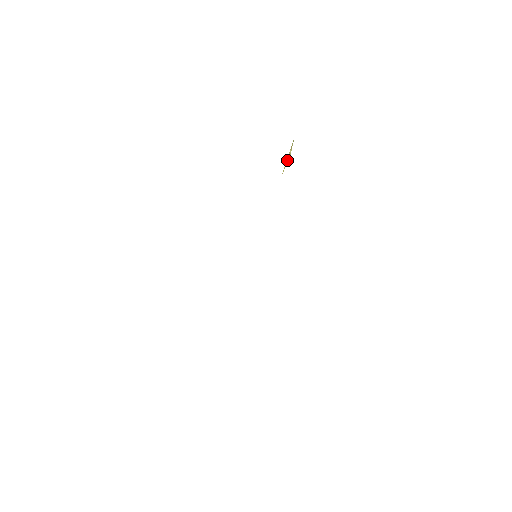
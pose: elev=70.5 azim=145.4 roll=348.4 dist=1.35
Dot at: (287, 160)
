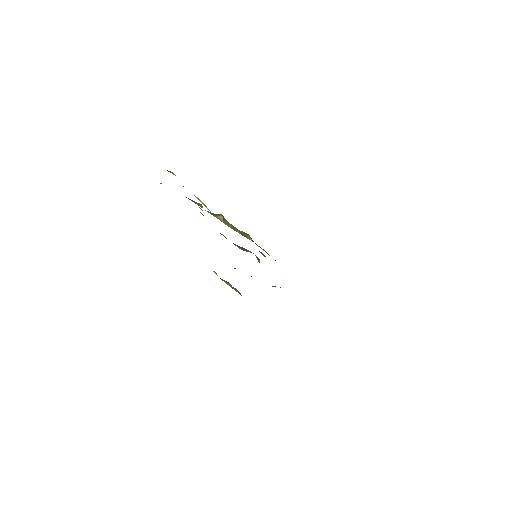
Dot at: (206, 207)
